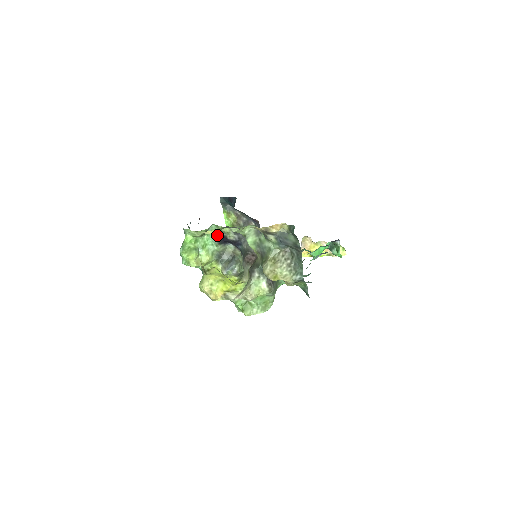
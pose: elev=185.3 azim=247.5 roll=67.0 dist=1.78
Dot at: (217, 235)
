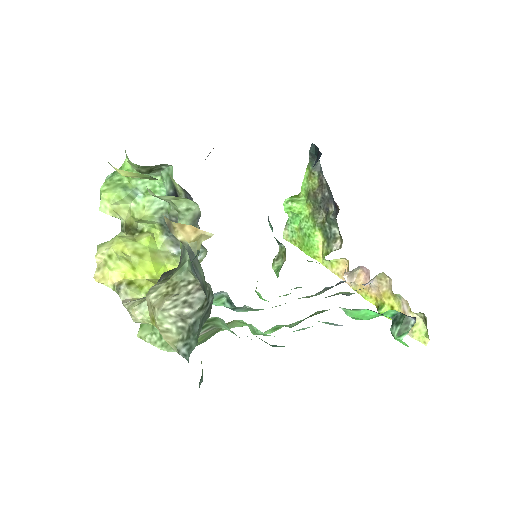
Dot at: (171, 186)
